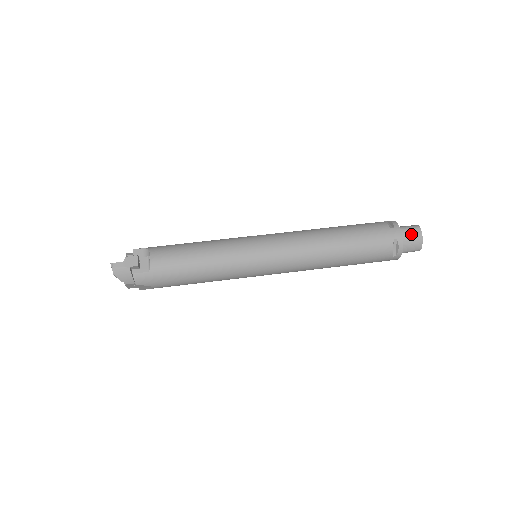
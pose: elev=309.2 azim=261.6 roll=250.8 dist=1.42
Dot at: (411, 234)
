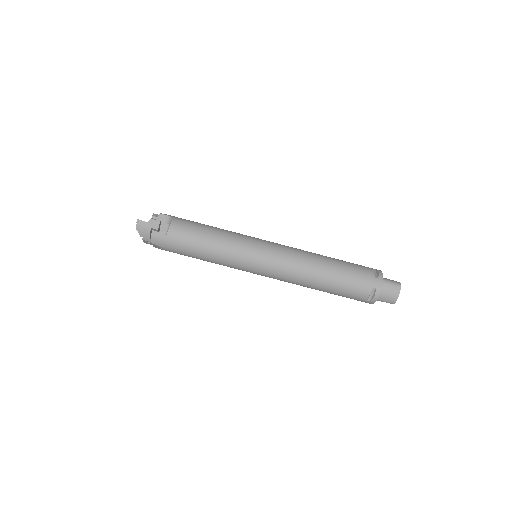
Dot at: (390, 288)
